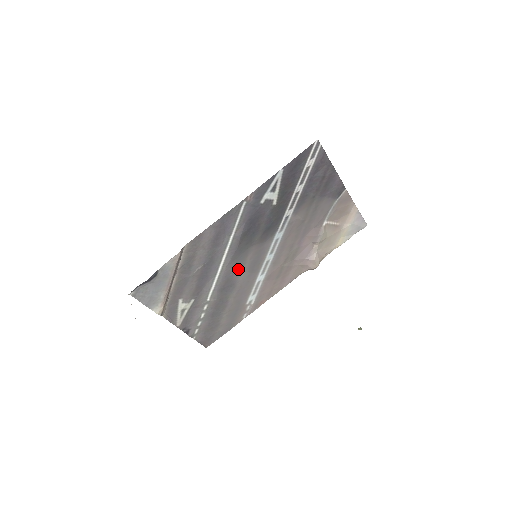
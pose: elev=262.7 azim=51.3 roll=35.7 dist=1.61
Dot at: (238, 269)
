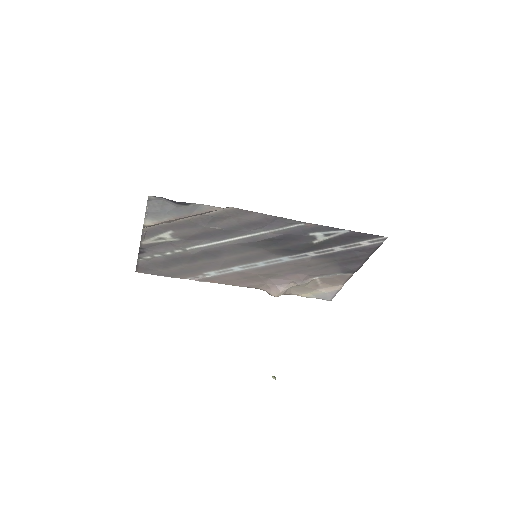
Dot at: (234, 252)
